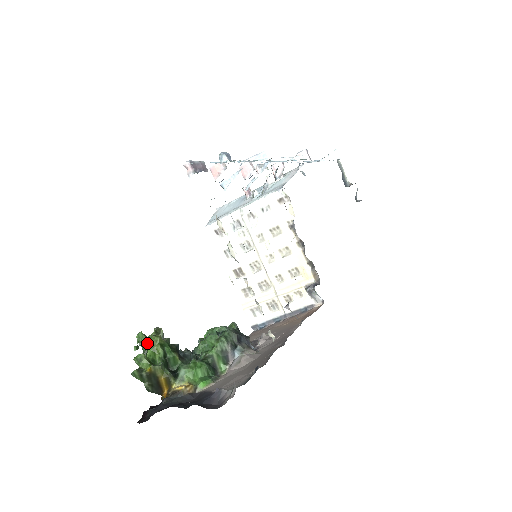
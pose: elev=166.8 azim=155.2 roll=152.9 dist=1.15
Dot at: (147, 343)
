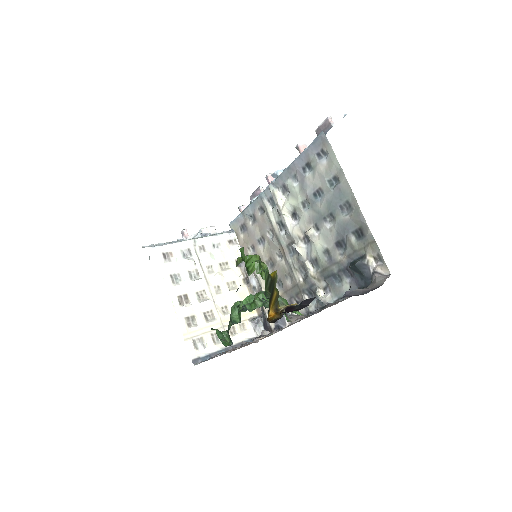
Dot at: (245, 262)
